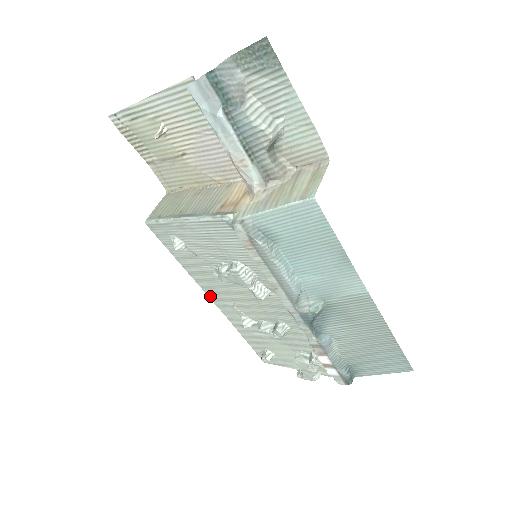
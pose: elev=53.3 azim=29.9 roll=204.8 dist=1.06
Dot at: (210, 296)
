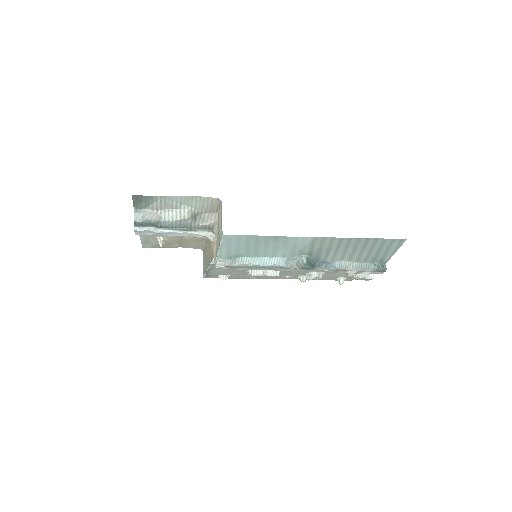
Dot at: occluded
